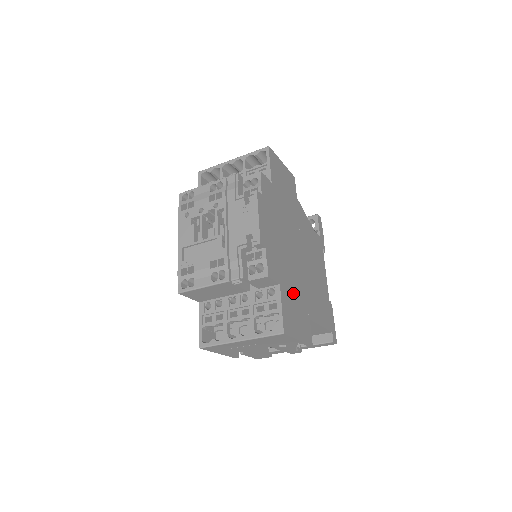
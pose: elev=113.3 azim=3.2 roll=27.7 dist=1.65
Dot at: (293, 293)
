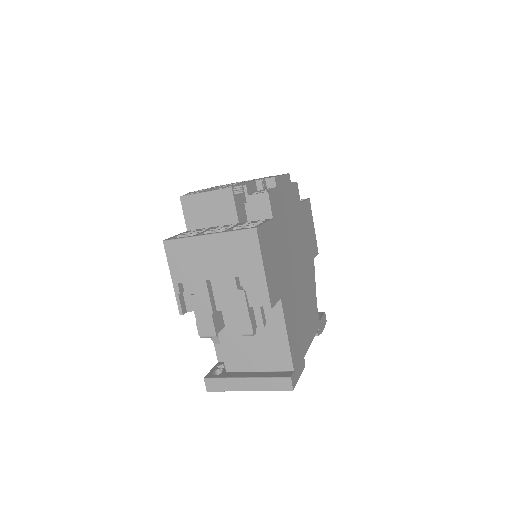
Dot at: (278, 251)
